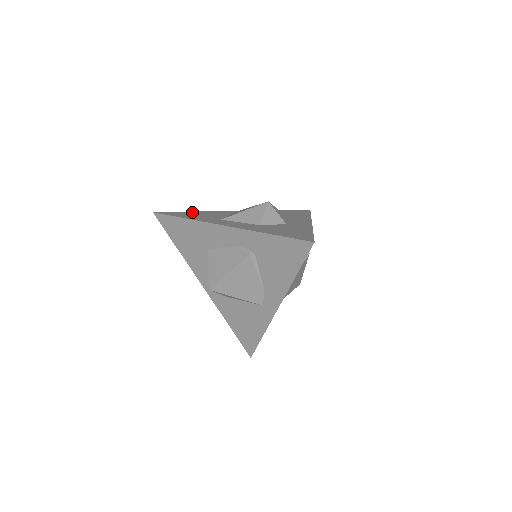
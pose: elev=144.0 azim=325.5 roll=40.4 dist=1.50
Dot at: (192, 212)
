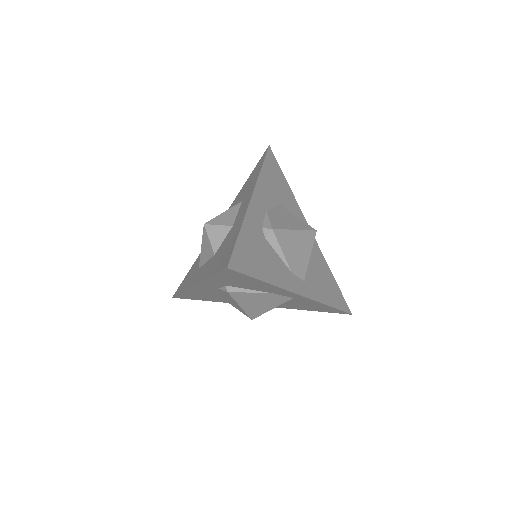
Dot at: (191, 268)
